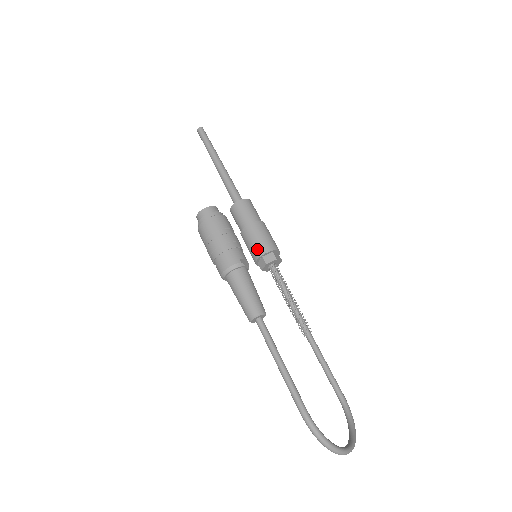
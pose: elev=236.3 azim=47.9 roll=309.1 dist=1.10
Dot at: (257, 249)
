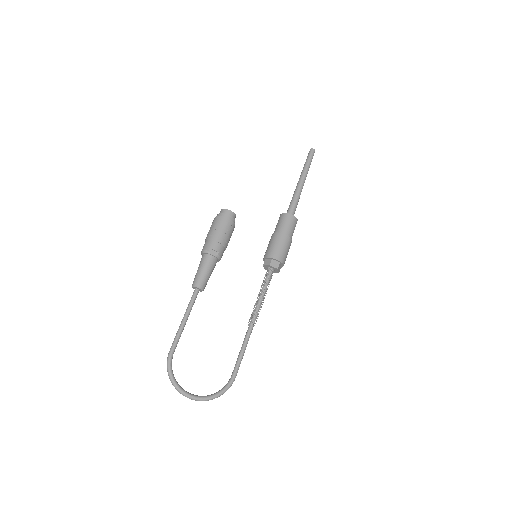
Dot at: (266, 252)
